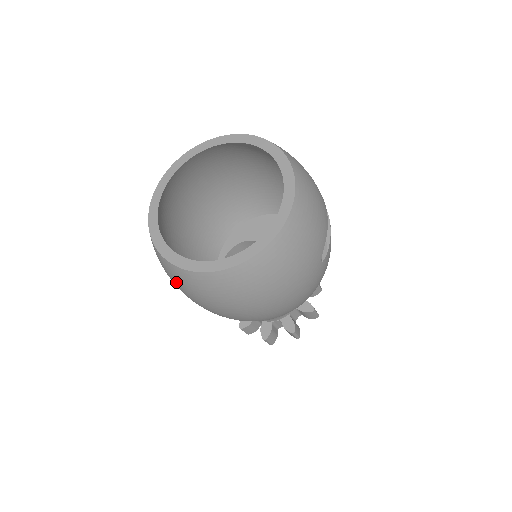
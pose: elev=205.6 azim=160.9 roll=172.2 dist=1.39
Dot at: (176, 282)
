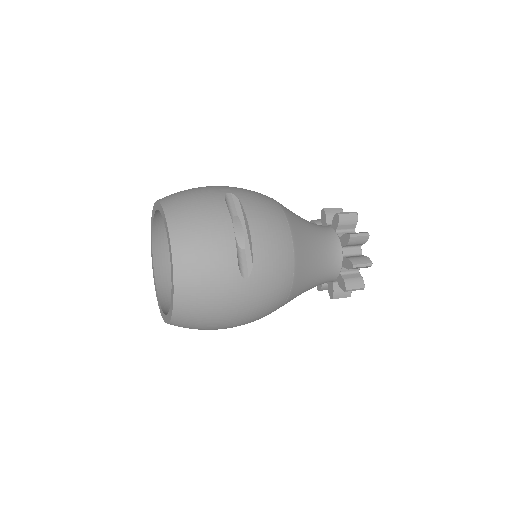
Dot at: occluded
